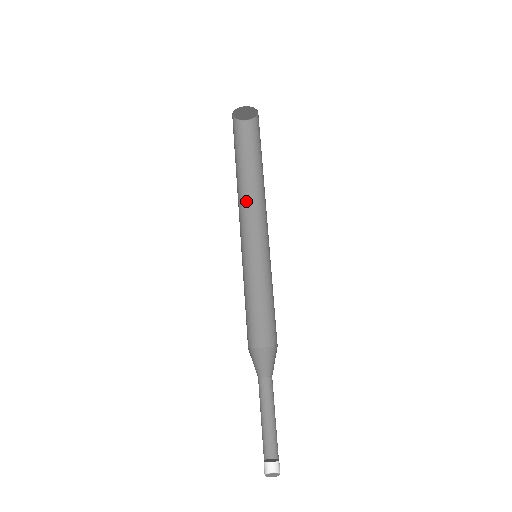
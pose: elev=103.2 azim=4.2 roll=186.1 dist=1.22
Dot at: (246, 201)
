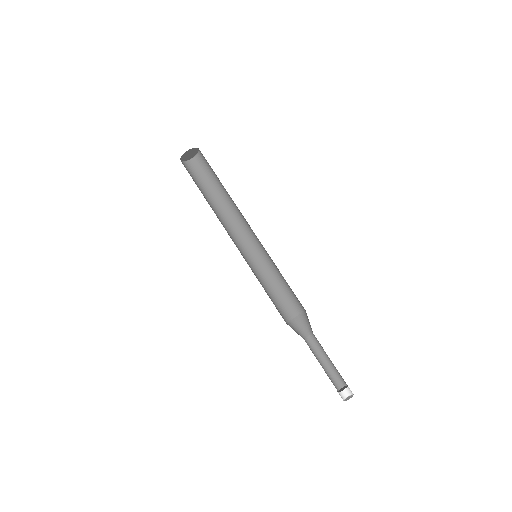
Dot at: (220, 221)
